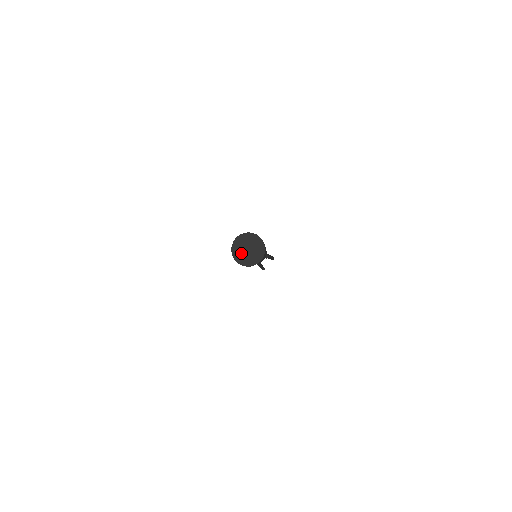
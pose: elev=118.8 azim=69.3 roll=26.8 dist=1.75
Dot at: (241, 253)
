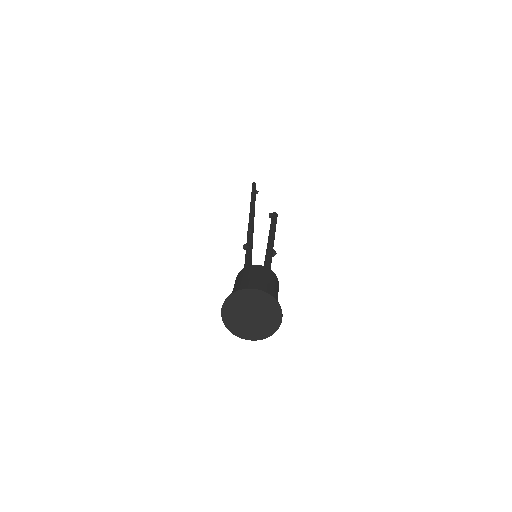
Dot at: (240, 321)
